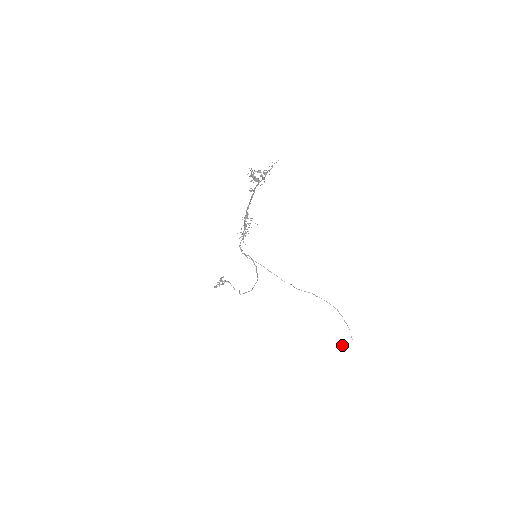
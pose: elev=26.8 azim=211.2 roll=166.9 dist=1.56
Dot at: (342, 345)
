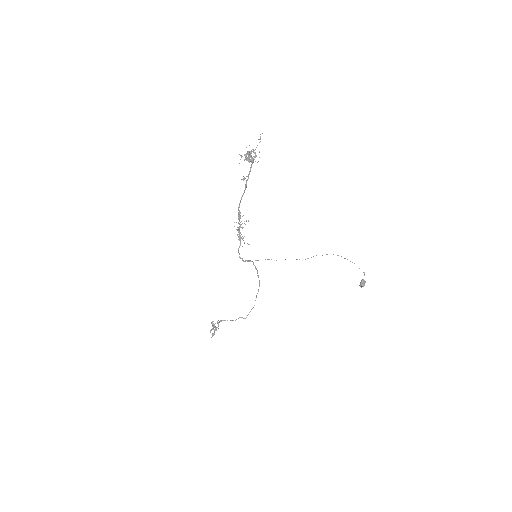
Dot at: (359, 285)
